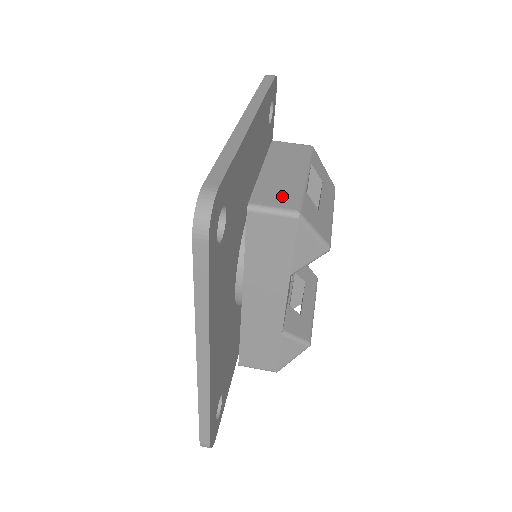
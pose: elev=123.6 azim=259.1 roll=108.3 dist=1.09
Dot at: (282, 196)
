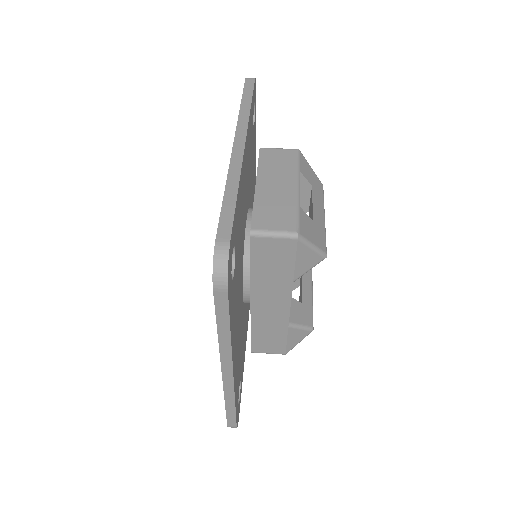
Dot at: (280, 217)
